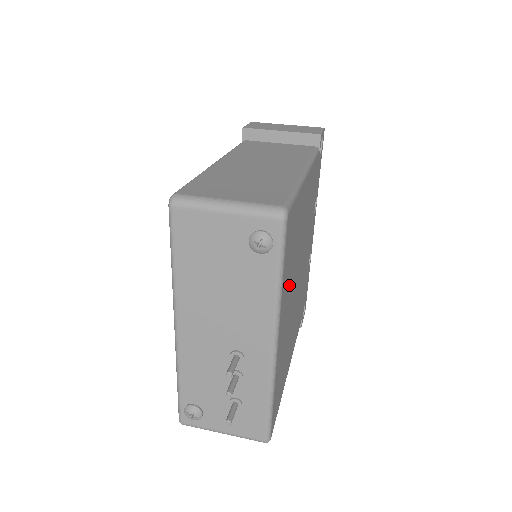
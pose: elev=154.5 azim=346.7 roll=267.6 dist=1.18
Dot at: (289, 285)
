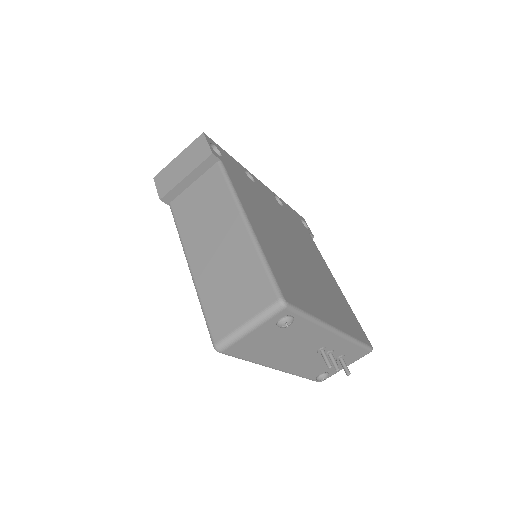
Dot at: (308, 290)
